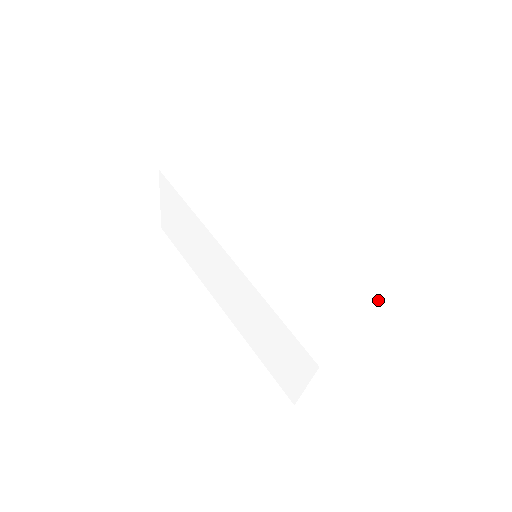
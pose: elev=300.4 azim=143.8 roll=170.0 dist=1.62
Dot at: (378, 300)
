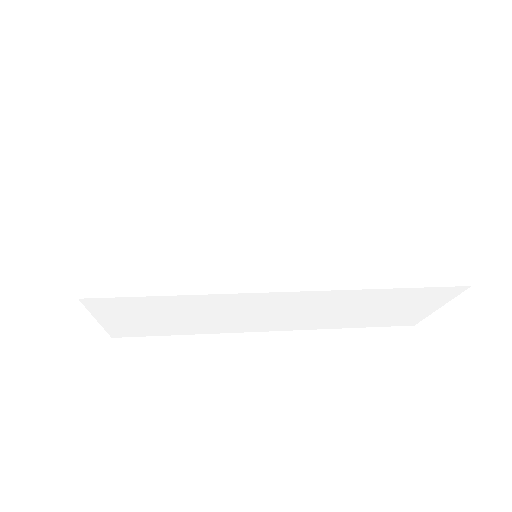
Dot at: occluded
